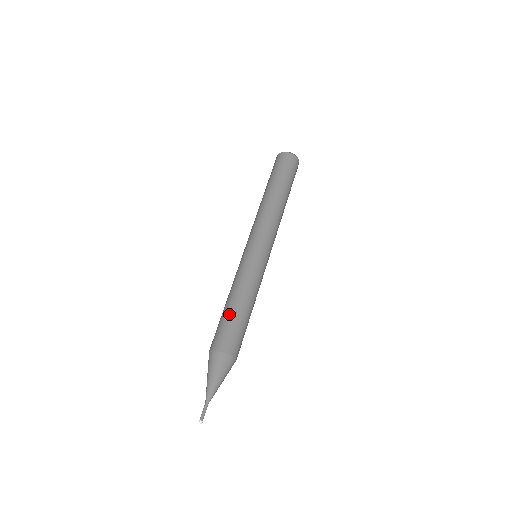
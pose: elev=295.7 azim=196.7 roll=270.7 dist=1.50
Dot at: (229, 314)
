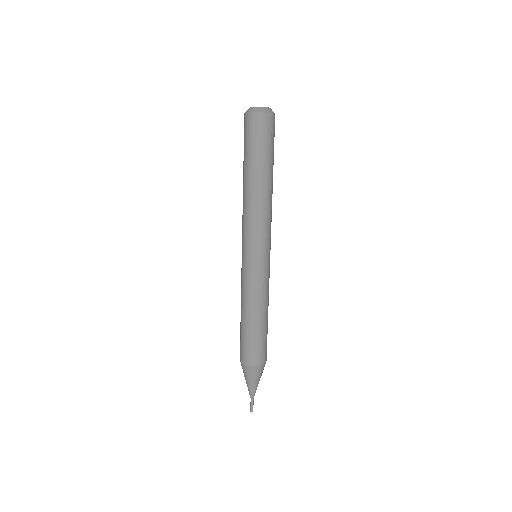
Dot at: (243, 329)
